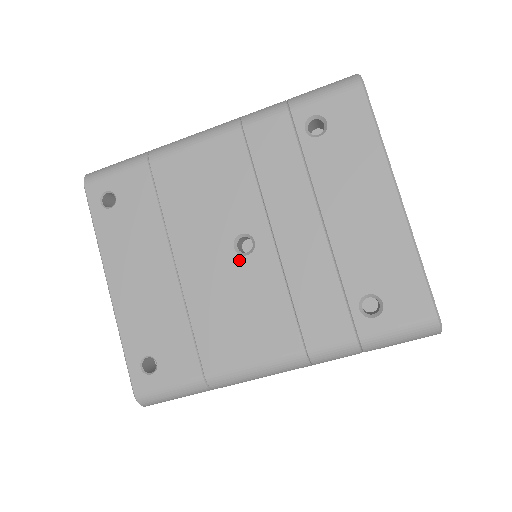
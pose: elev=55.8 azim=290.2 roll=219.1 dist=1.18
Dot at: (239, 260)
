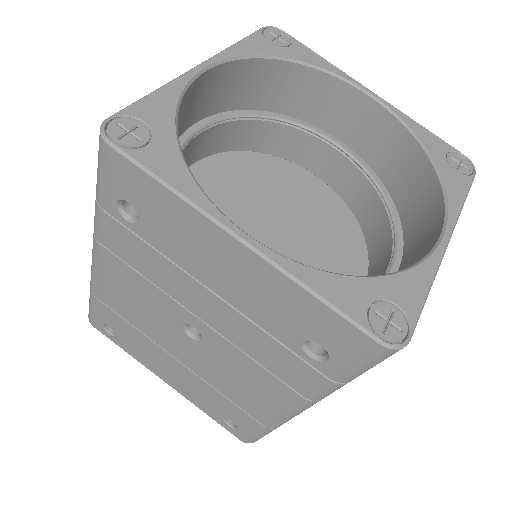
Dot at: (201, 345)
